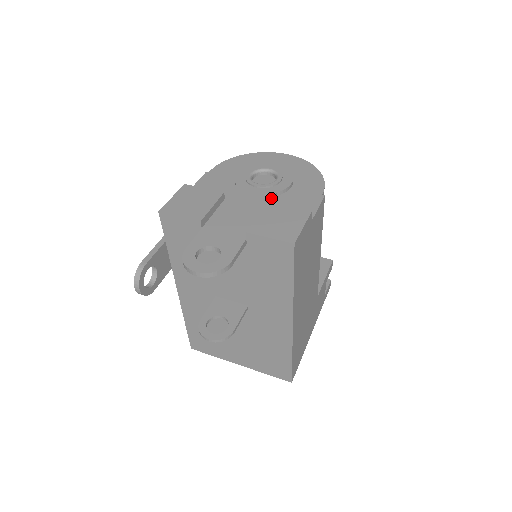
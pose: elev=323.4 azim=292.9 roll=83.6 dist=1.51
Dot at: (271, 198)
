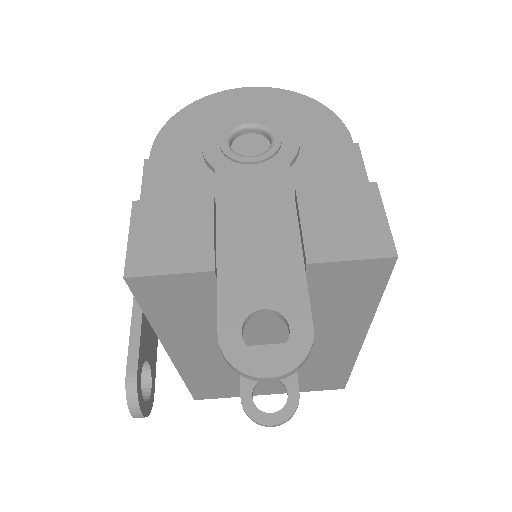
Dot at: (288, 177)
